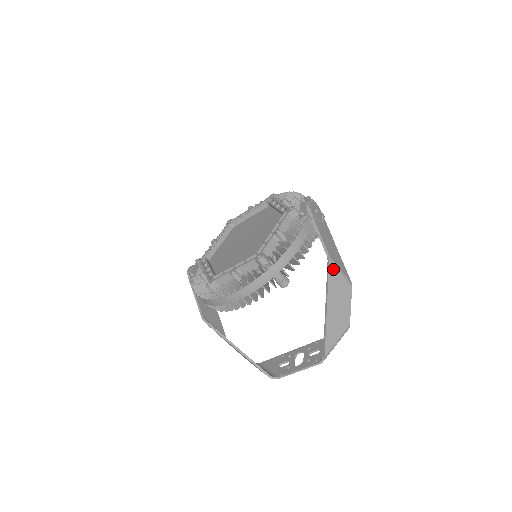
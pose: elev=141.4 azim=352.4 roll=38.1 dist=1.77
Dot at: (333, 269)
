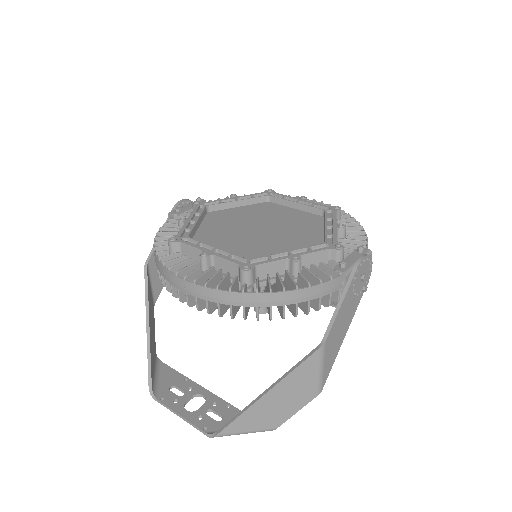
Dot at: (315, 360)
